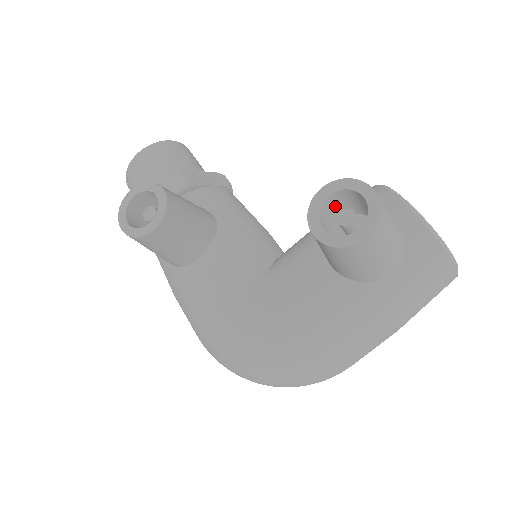
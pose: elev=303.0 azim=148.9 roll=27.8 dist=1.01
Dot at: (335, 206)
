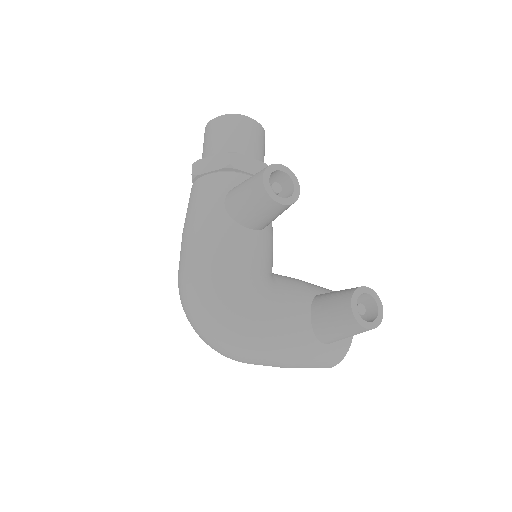
Dot at: occluded
